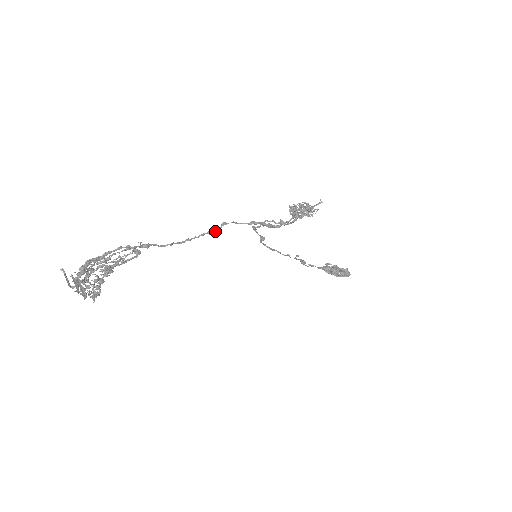
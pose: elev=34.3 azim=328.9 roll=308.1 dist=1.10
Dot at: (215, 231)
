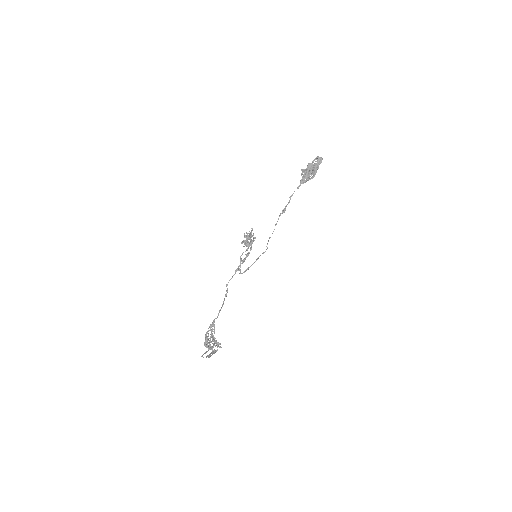
Dot at: occluded
